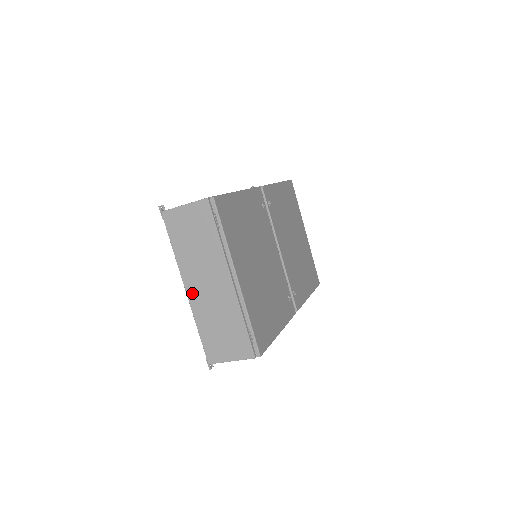
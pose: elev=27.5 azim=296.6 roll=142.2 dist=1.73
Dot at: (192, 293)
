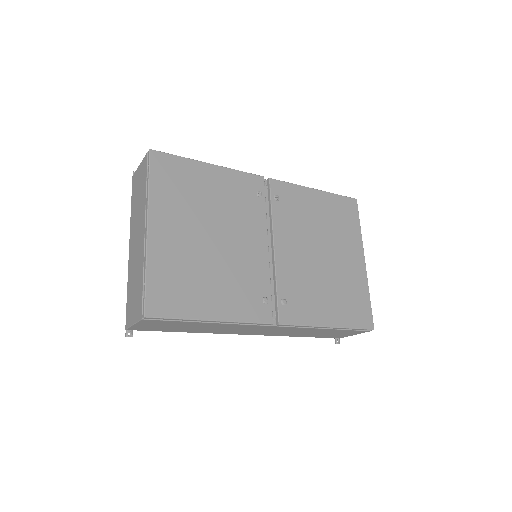
Dot at: (130, 251)
